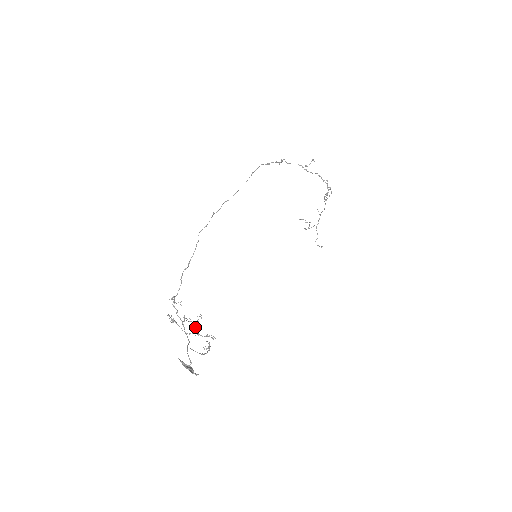
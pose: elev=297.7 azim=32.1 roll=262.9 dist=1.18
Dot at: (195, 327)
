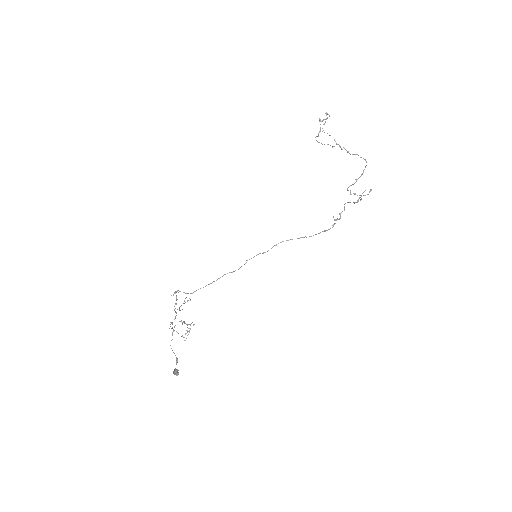
Dot at: occluded
